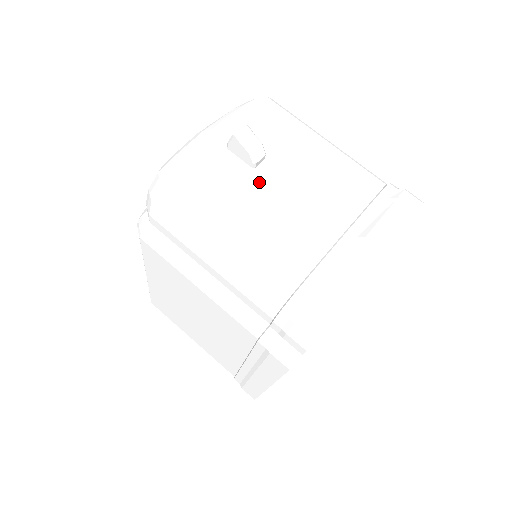
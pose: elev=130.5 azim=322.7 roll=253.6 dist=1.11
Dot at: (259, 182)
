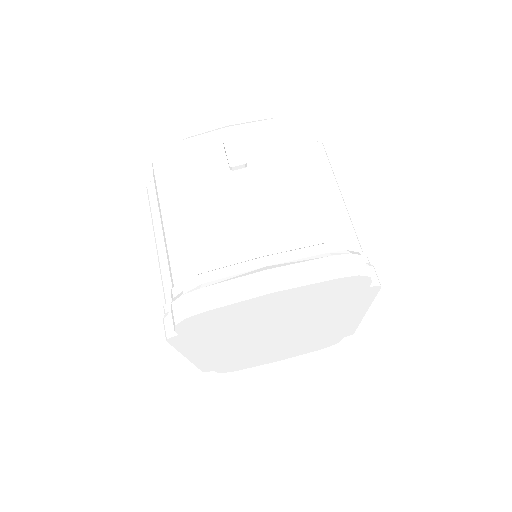
Dot at: (226, 183)
